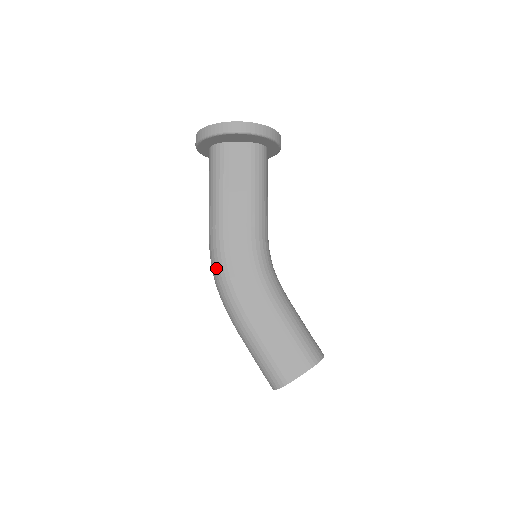
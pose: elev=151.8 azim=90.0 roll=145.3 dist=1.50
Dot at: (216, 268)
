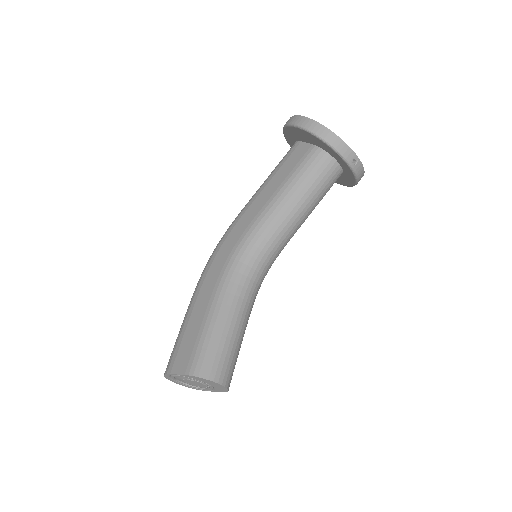
Dot at: occluded
